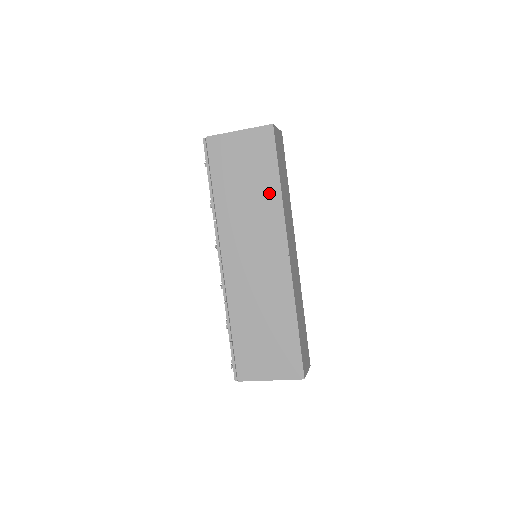
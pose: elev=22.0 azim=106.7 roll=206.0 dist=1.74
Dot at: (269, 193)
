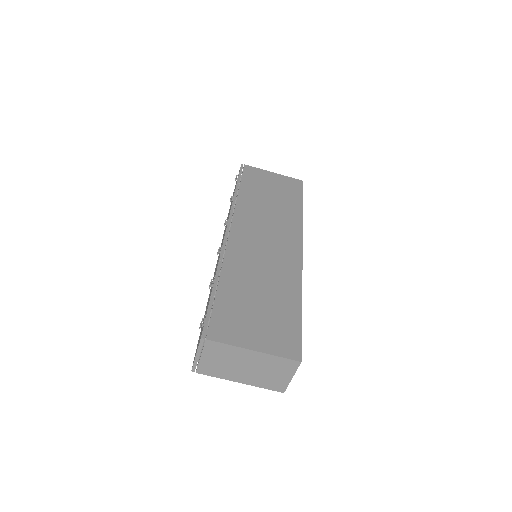
Dot at: (292, 210)
